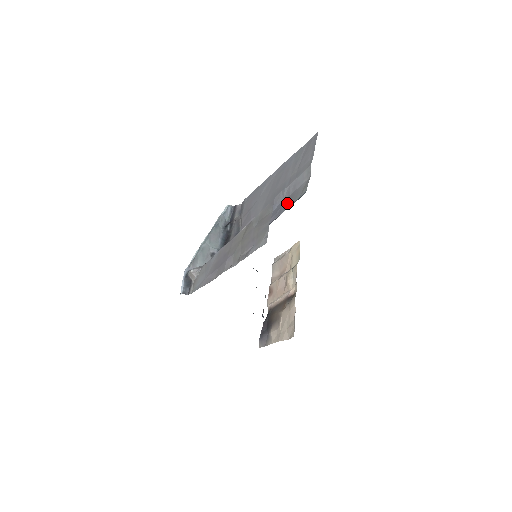
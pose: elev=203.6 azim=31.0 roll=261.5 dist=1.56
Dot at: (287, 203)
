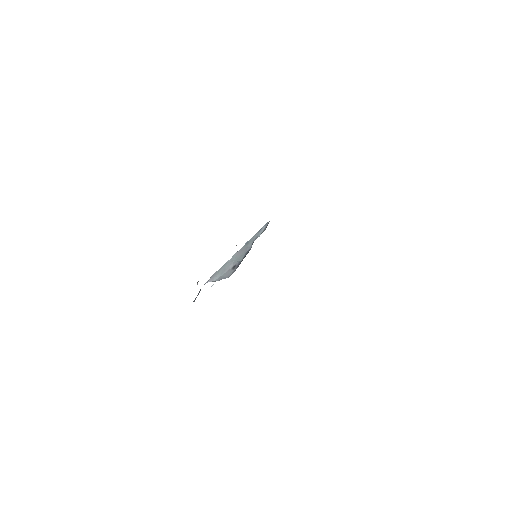
Dot at: occluded
